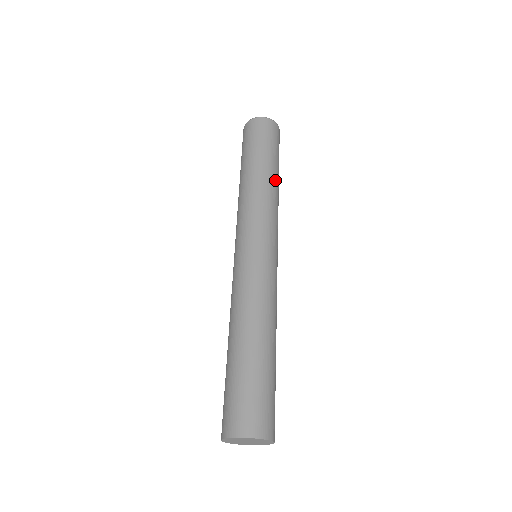
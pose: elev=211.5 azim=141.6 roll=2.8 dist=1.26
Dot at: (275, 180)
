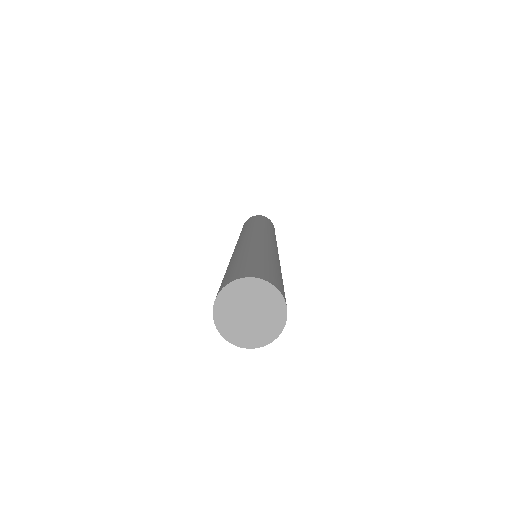
Dot at: (258, 223)
